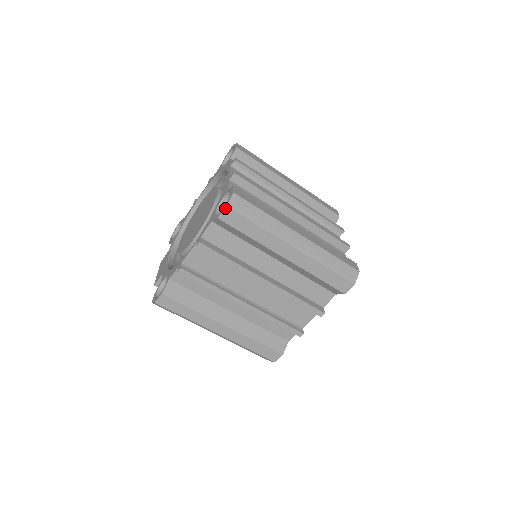
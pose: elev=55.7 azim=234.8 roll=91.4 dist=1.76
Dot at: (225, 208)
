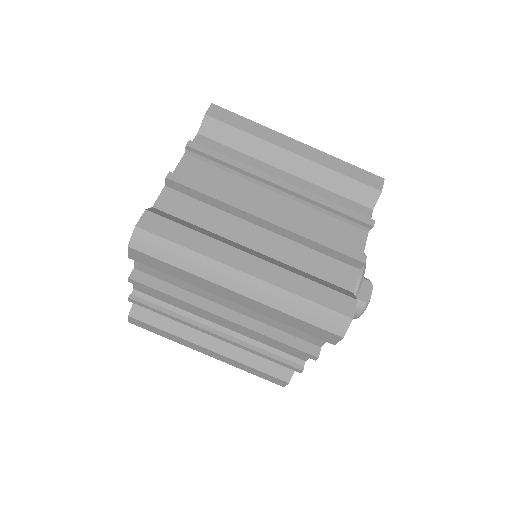
Dot at: (128, 248)
